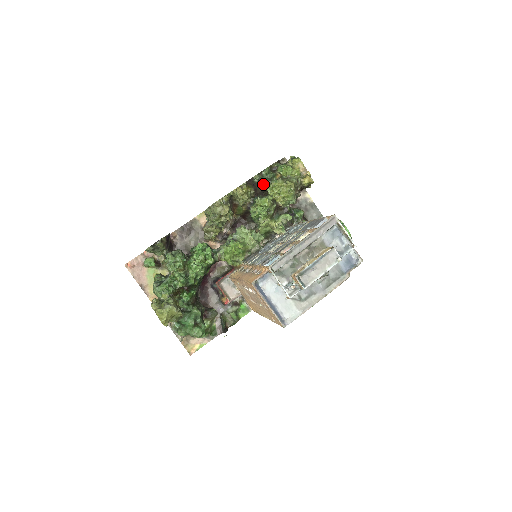
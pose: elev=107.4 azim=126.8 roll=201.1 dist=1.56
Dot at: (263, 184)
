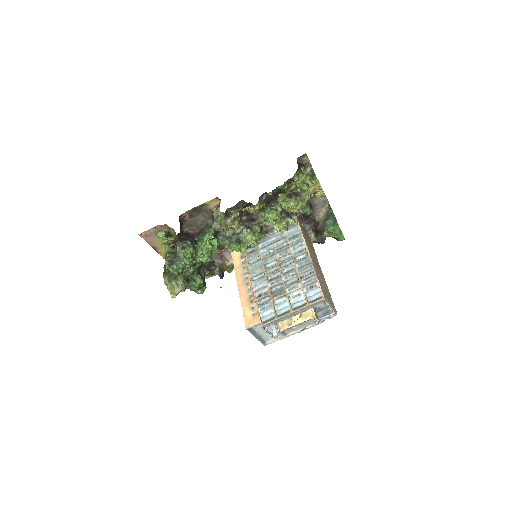
Dot at: (276, 194)
